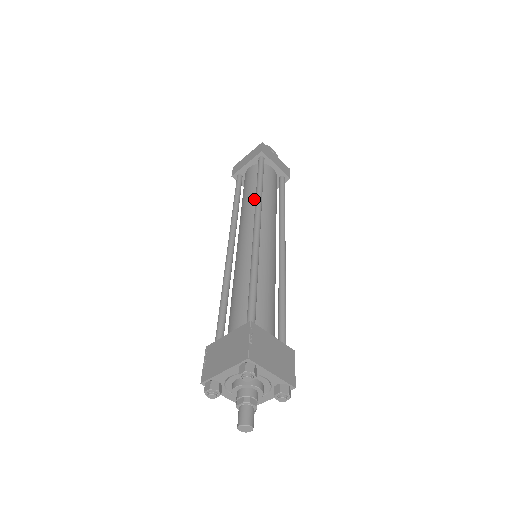
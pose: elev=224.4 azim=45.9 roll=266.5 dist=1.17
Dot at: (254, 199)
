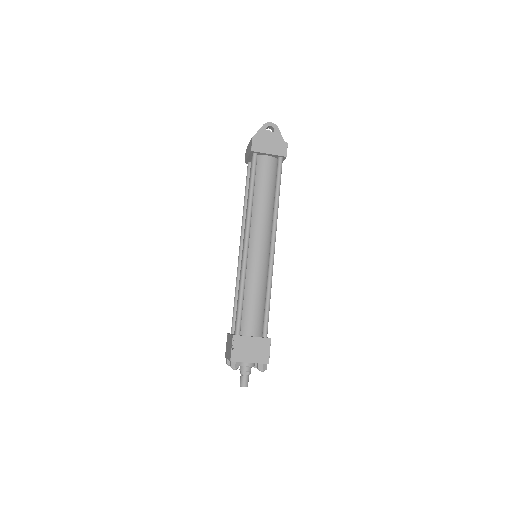
Dot at: occluded
